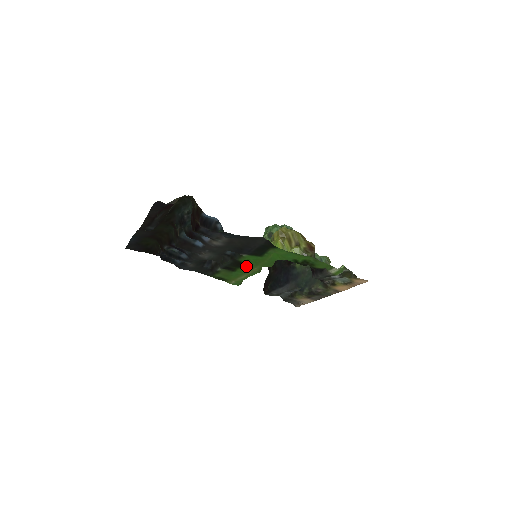
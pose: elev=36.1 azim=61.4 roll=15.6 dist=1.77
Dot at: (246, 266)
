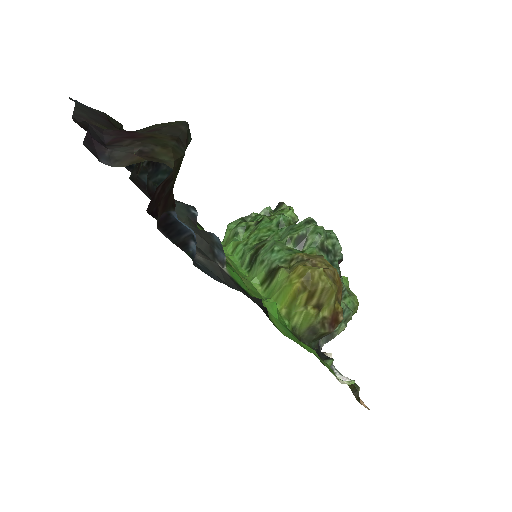
Dot at: occluded
